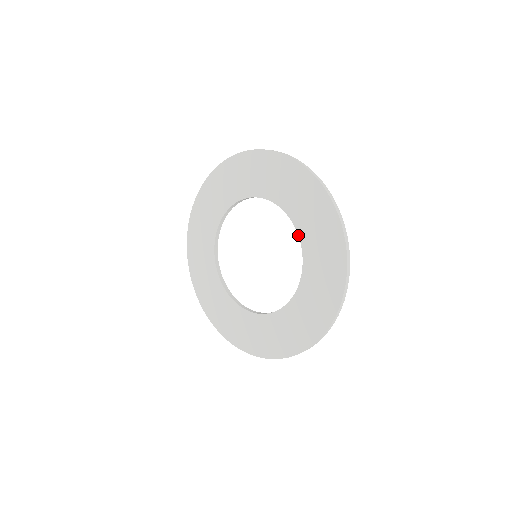
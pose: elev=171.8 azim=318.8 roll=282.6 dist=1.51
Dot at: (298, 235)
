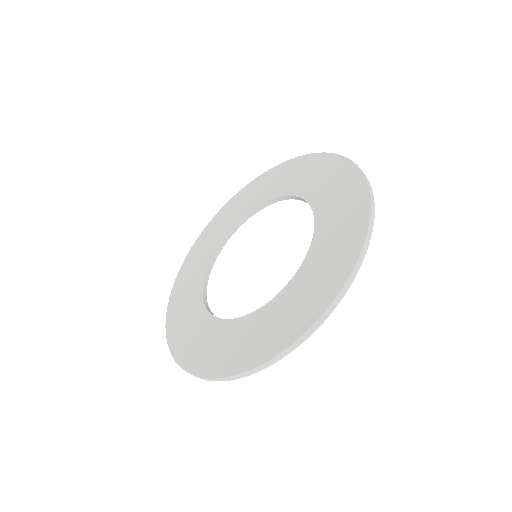
Dot at: (298, 197)
